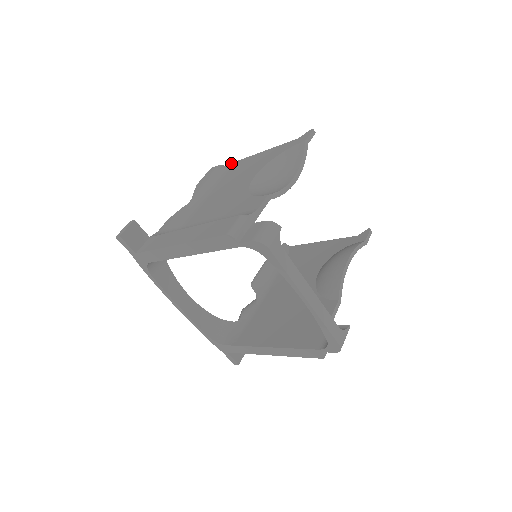
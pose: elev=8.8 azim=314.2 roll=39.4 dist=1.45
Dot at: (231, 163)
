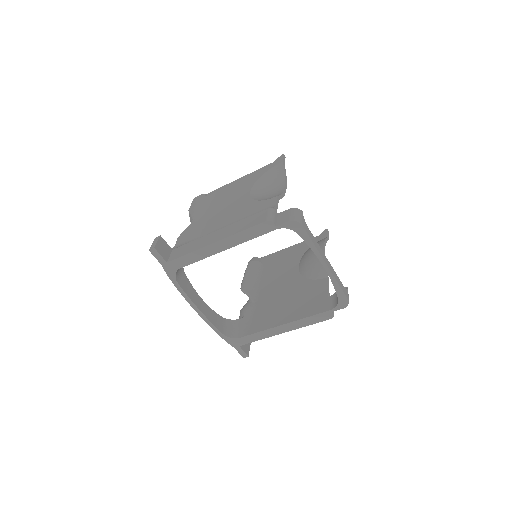
Dot at: (213, 191)
